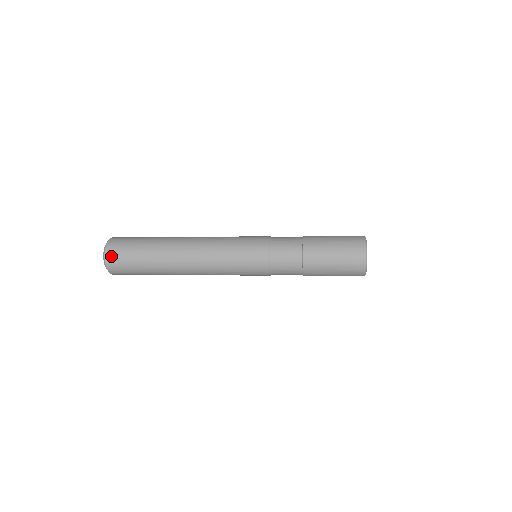
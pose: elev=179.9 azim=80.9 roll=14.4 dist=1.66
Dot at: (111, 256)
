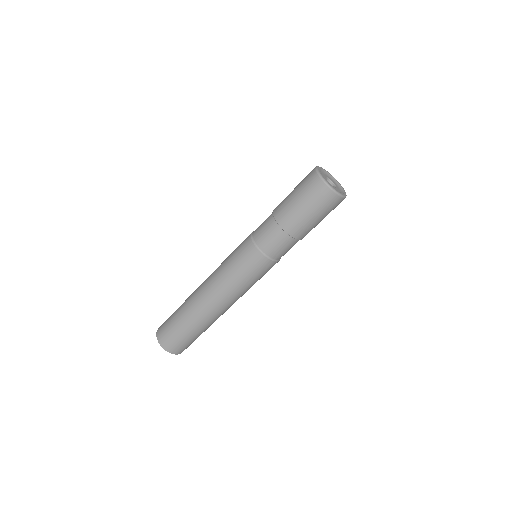
Dot at: (162, 324)
